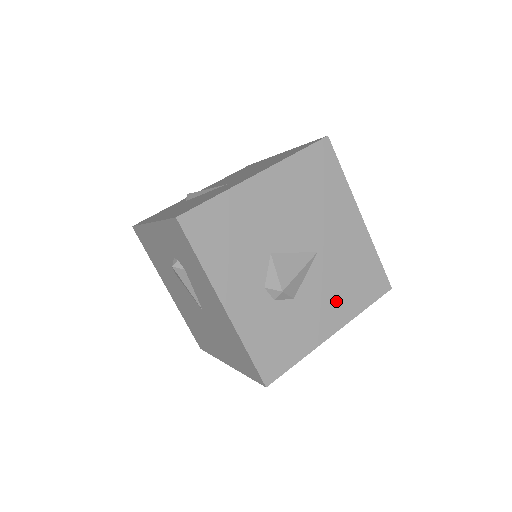
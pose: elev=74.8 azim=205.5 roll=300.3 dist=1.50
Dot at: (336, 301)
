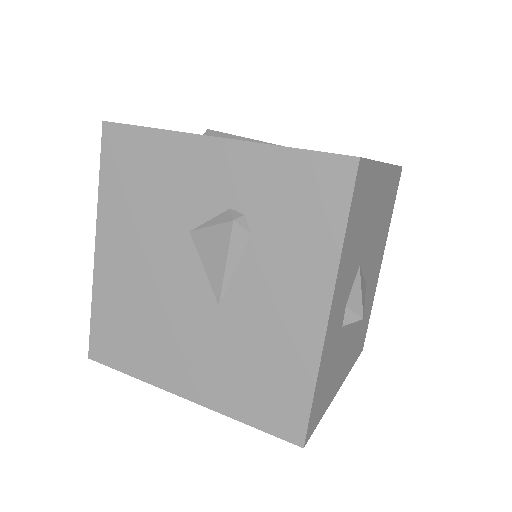
Dot at: (352, 348)
